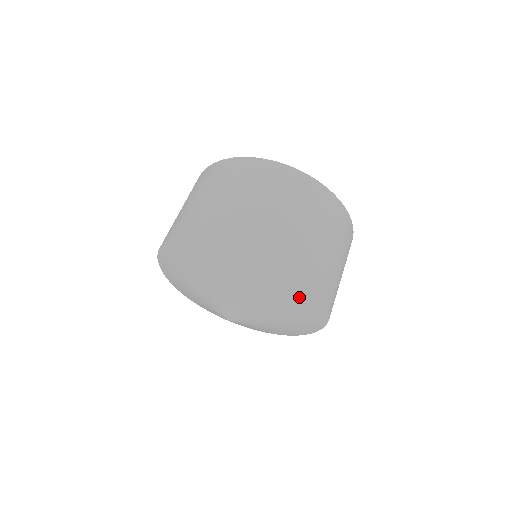
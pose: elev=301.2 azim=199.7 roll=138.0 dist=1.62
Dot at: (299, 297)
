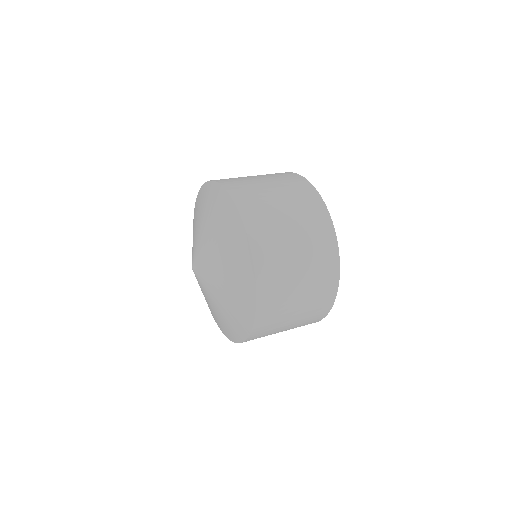
Dot at: (241, 279)
